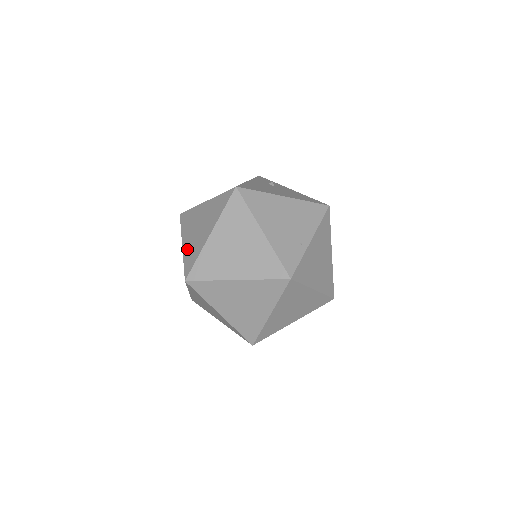
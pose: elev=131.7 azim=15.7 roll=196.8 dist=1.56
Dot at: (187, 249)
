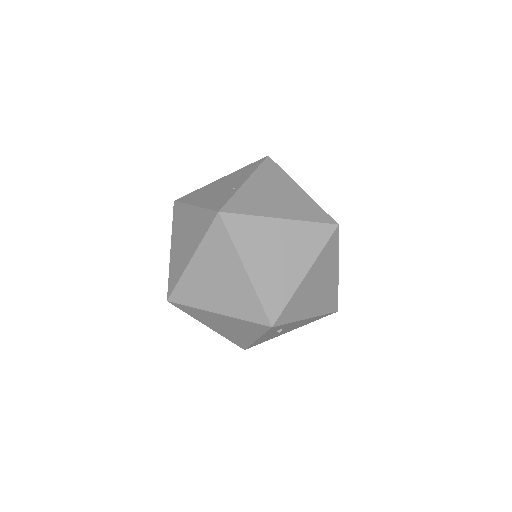
Dot at: occluded
